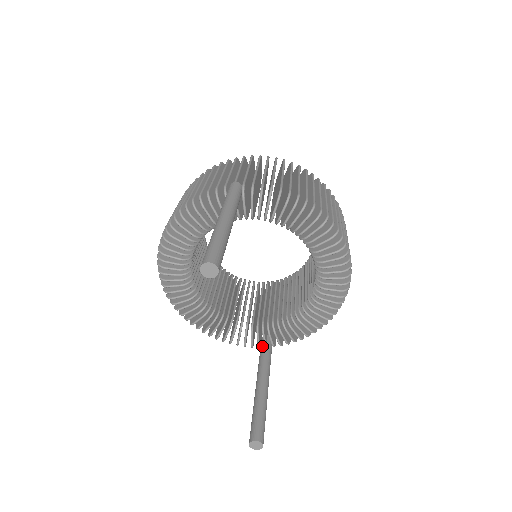
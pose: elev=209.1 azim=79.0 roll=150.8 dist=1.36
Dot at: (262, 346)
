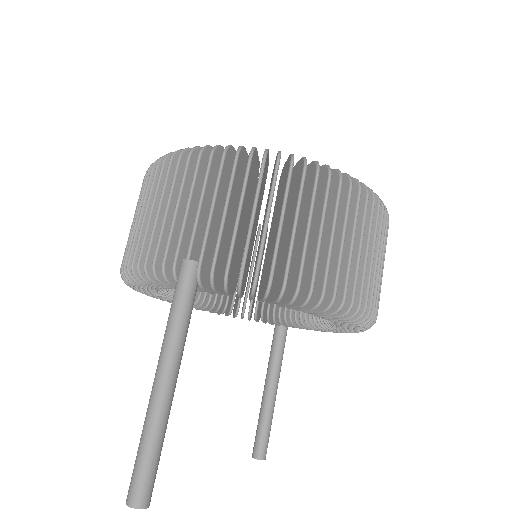
Dot at: (276, 328)
